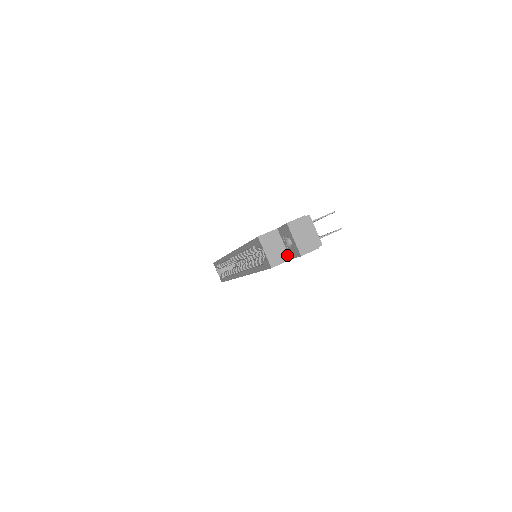
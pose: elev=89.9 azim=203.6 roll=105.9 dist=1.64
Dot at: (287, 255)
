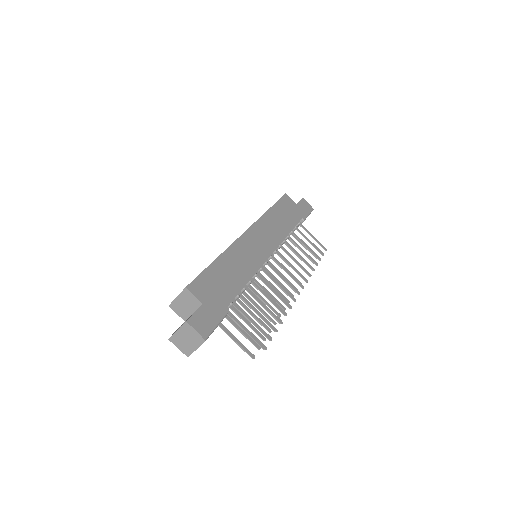
Dot at: (186, 317)
